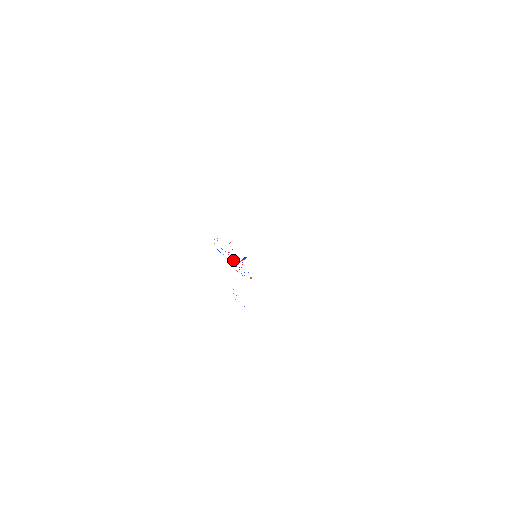
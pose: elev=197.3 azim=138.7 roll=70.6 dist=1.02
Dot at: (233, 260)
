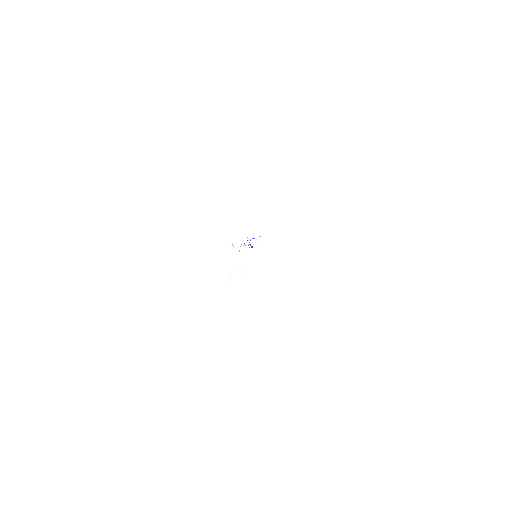
Dot at: (245, 245)
